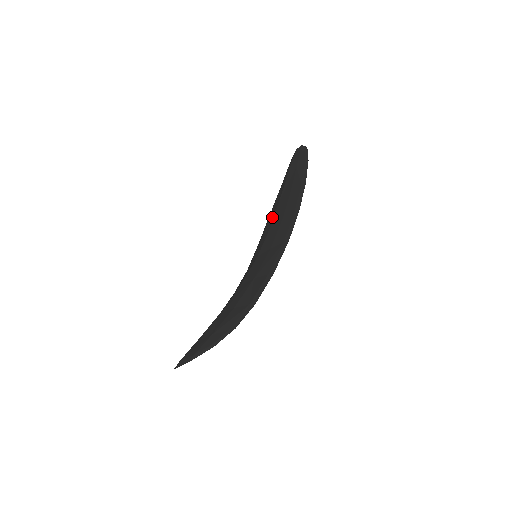
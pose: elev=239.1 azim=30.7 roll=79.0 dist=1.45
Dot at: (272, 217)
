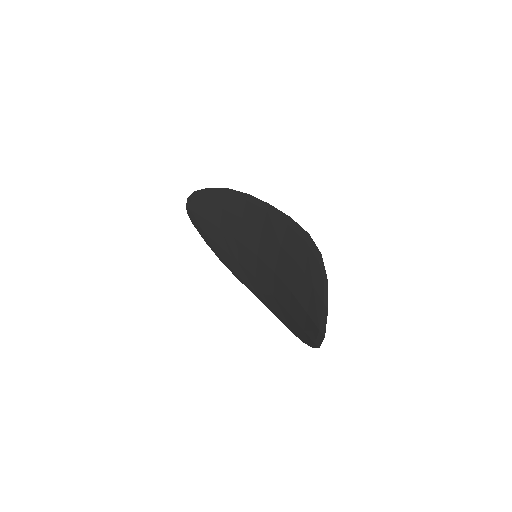
Dot at: (229, 240)
